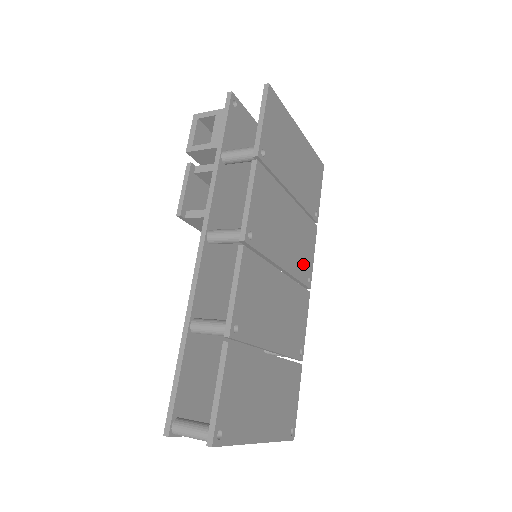
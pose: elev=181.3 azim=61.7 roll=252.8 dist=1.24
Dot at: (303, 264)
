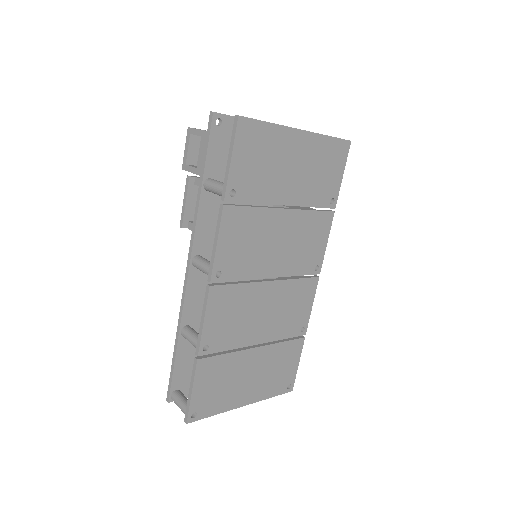
Dot at: (307, 258)
